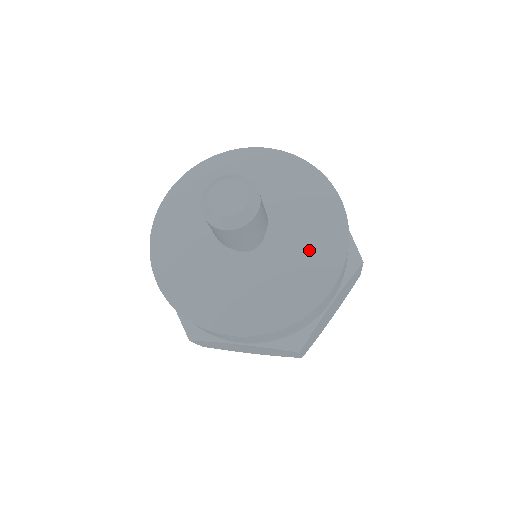
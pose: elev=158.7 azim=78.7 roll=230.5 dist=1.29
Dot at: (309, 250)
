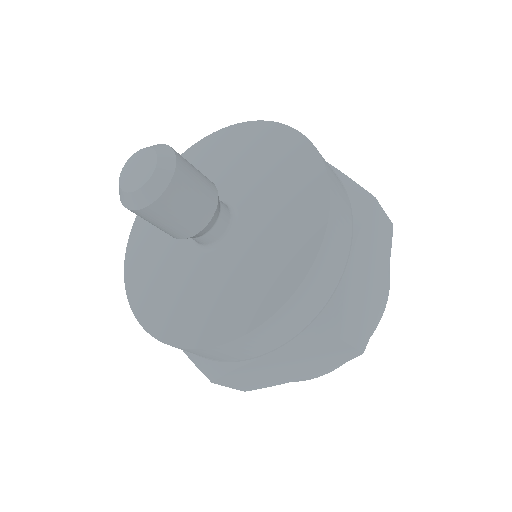
Dot at: (247, 280)
